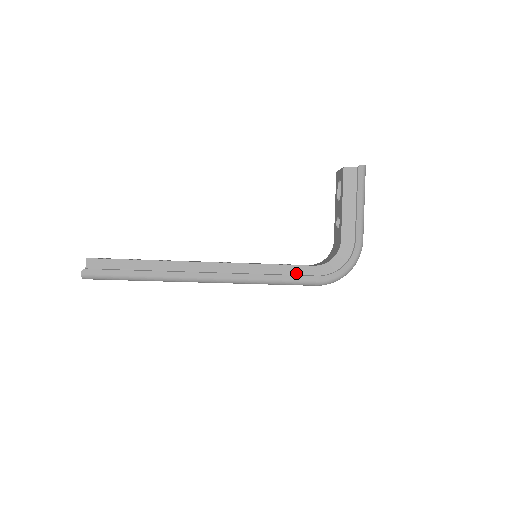
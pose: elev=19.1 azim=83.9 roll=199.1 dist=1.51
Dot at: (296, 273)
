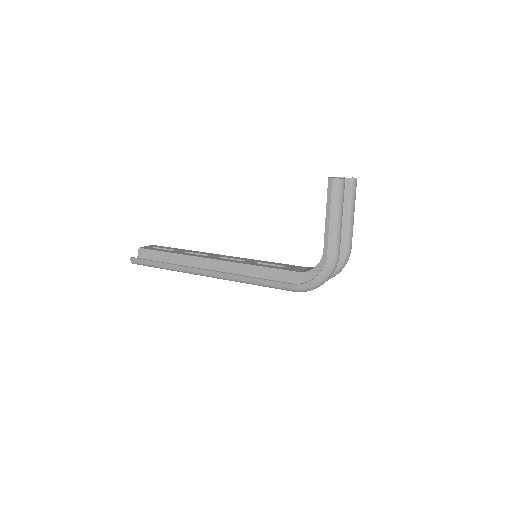
Dot at: (281, 277)
